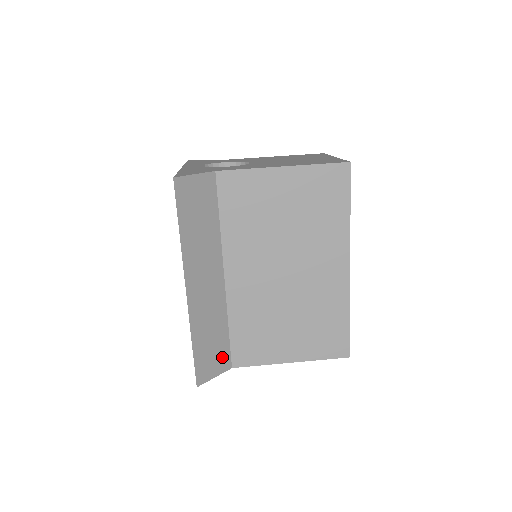
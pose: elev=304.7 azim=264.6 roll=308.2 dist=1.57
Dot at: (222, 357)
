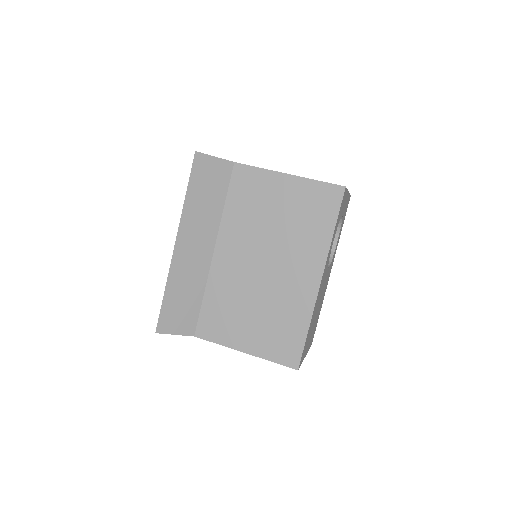
Dot at: (188, 321)
